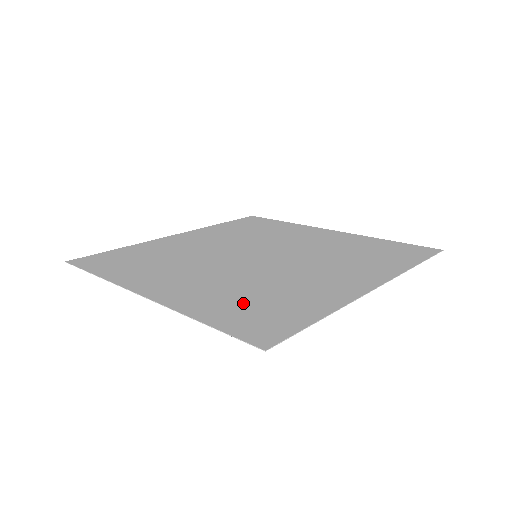
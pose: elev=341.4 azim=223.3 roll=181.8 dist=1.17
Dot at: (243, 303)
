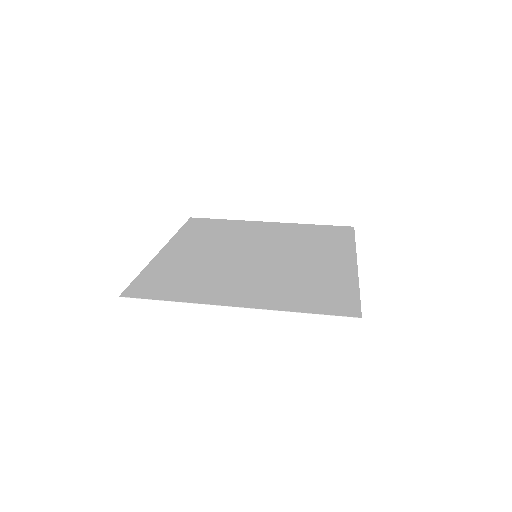
Dot at: (172, 275)
